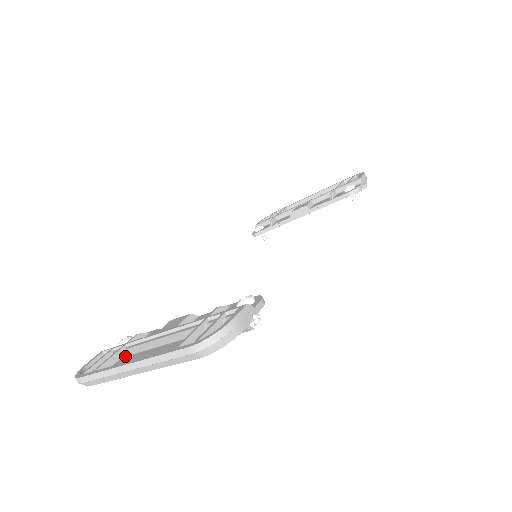
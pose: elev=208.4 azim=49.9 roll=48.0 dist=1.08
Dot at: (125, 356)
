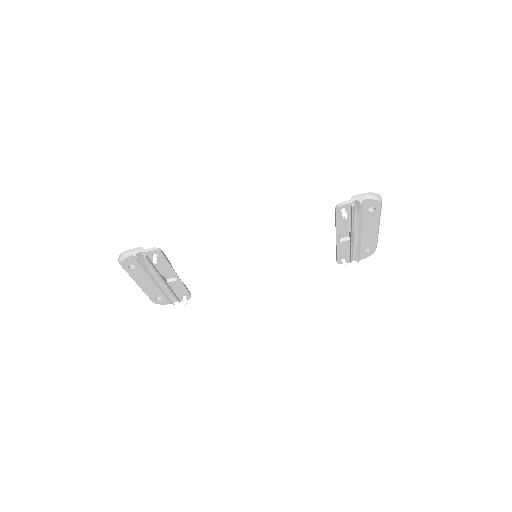
Dot at: occluded
